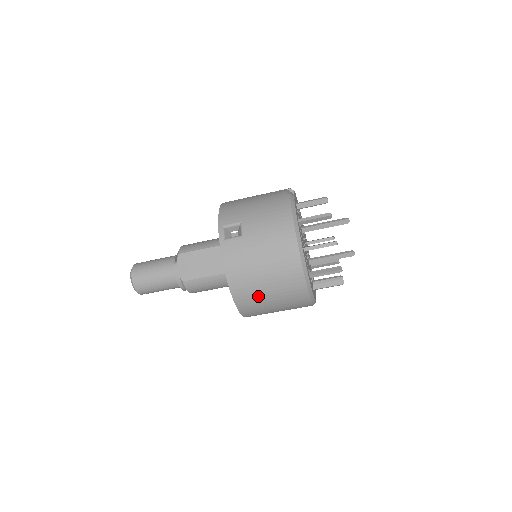
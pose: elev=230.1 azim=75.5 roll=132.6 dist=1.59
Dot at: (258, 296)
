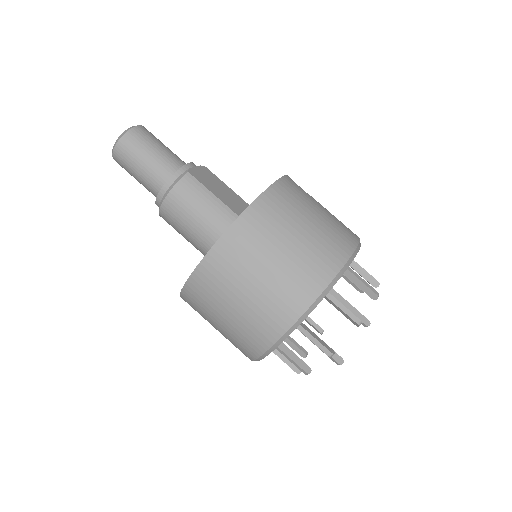
Dot at: (274, 234)
